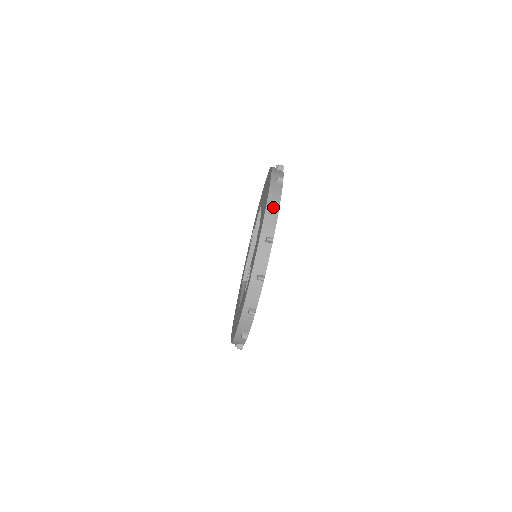
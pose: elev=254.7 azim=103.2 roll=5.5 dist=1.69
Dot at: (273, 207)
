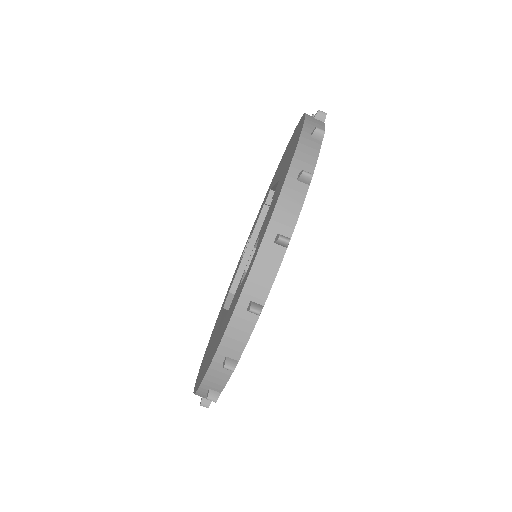
Dot at: (312, 136)
